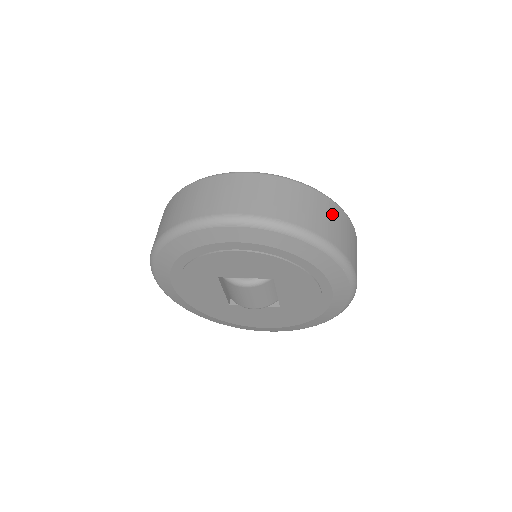
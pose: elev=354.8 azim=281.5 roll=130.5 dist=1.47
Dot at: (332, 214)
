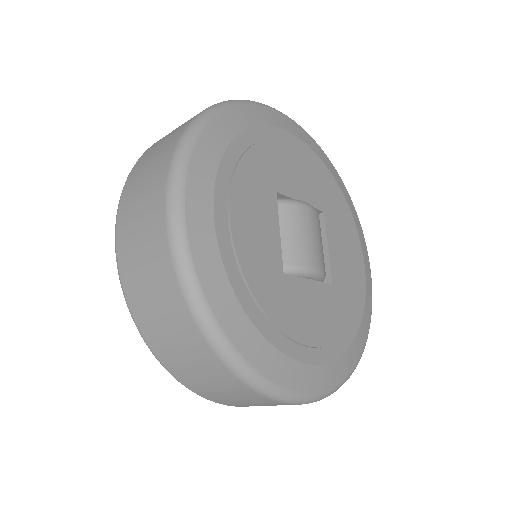
Dot at: occluded
